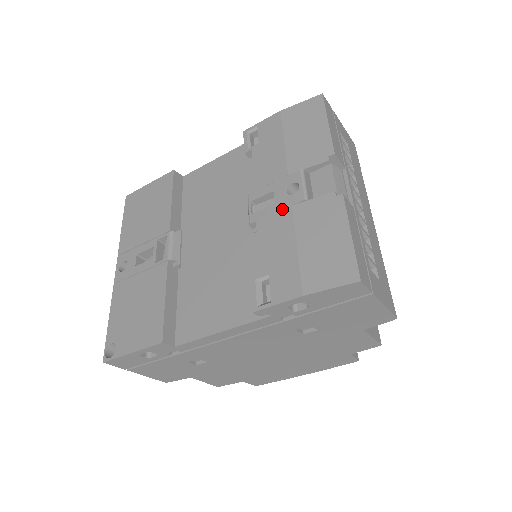
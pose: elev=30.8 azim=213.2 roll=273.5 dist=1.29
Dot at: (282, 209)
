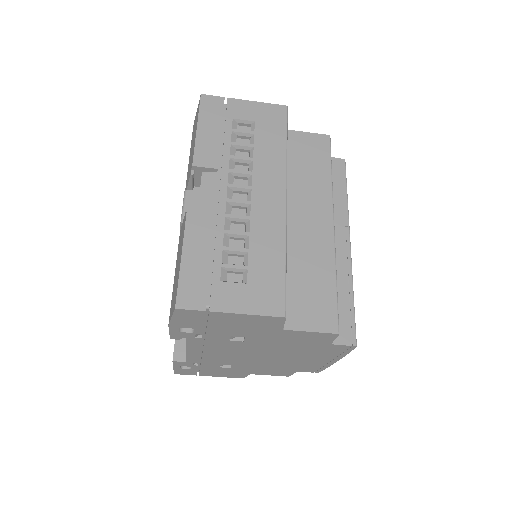
Dot at: occluded
